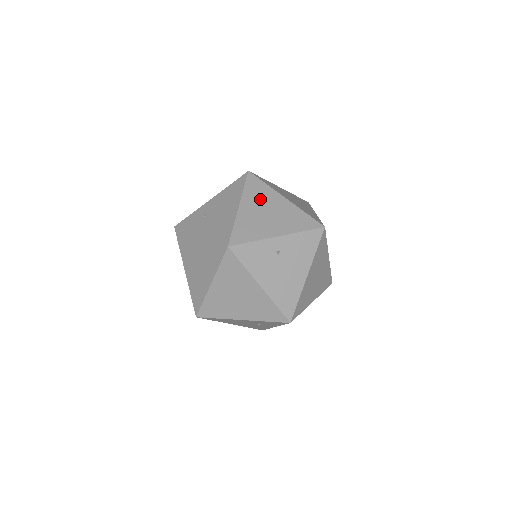
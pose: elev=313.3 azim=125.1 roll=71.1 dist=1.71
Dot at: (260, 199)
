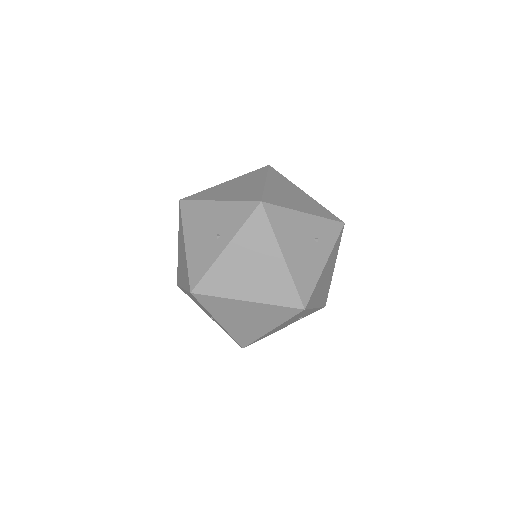
Dot at: occluded
